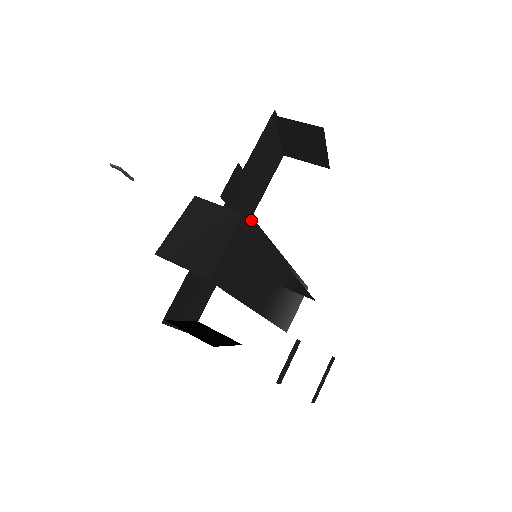
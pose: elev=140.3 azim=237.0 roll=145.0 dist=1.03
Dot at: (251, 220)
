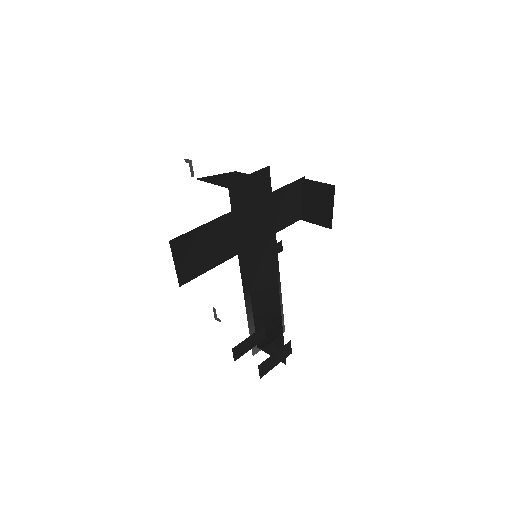
Dot at: (269, 181)
